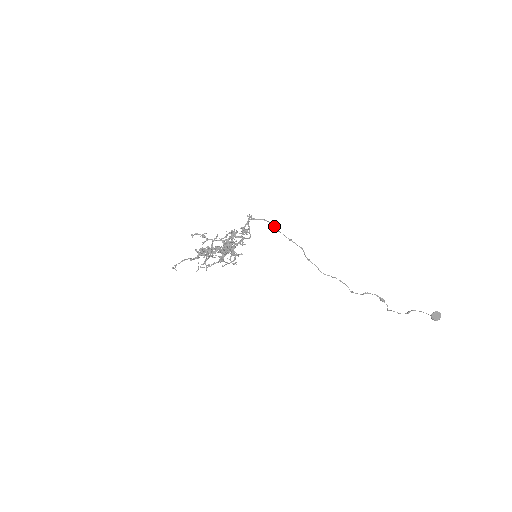
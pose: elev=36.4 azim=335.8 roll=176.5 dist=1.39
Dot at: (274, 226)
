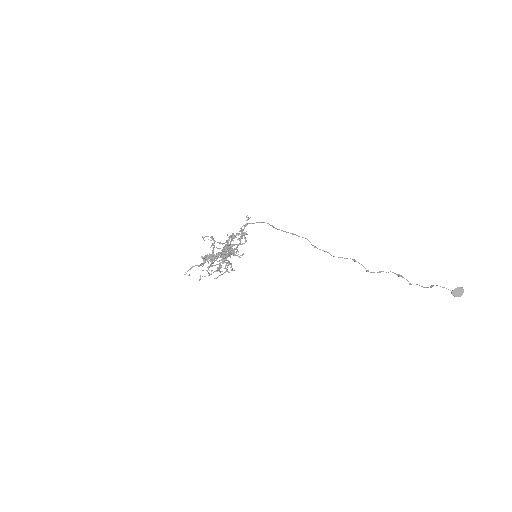
Dot at: (271, 225)
